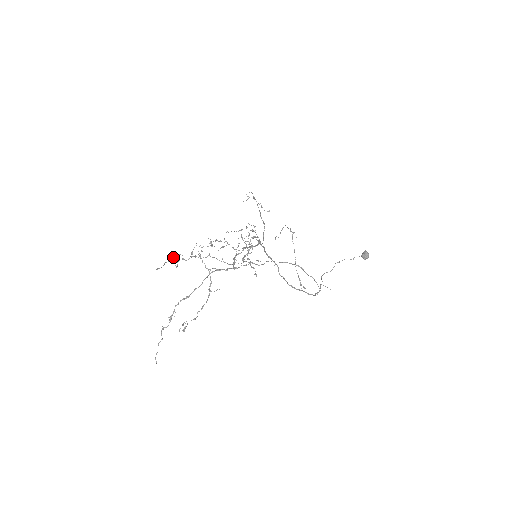
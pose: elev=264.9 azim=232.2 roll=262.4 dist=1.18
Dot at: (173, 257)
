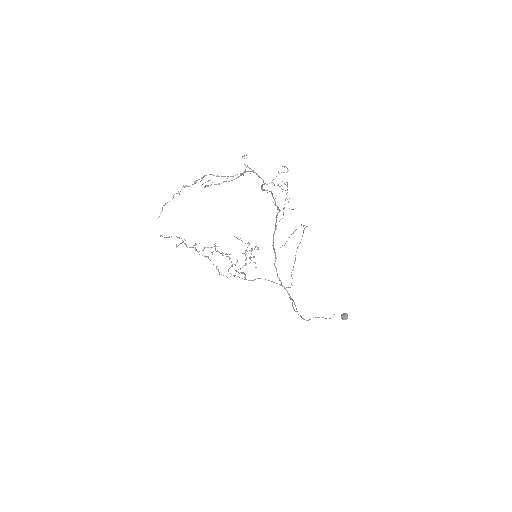
Dot at: (179, 237)
